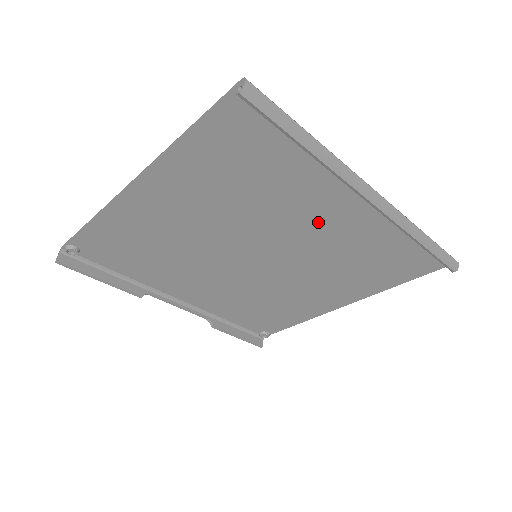
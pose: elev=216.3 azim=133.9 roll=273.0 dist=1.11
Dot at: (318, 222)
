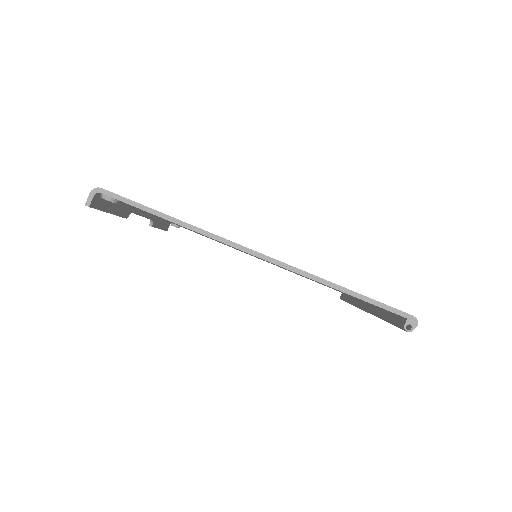
Dot at: occluded
